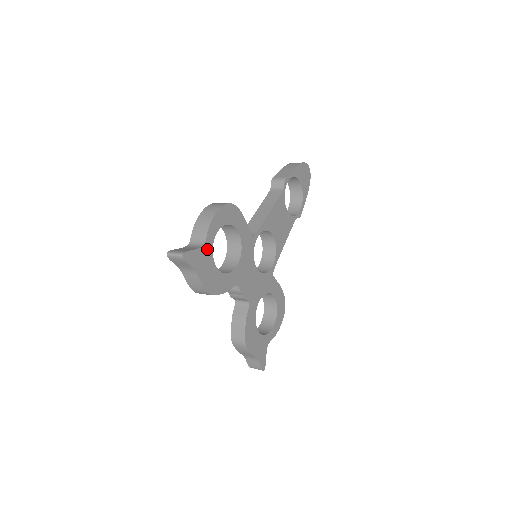
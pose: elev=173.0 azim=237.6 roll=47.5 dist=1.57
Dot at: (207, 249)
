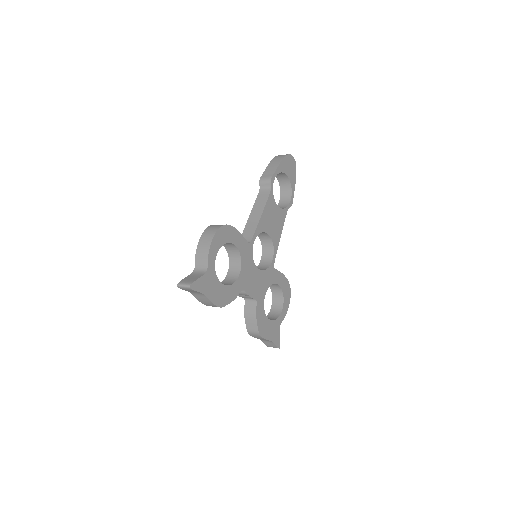
Dot at: (210, 272)
